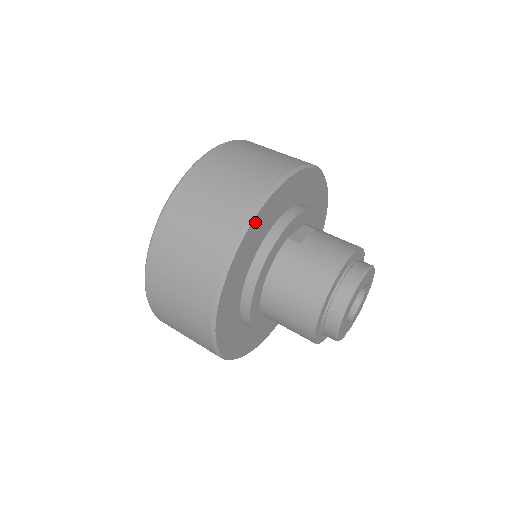
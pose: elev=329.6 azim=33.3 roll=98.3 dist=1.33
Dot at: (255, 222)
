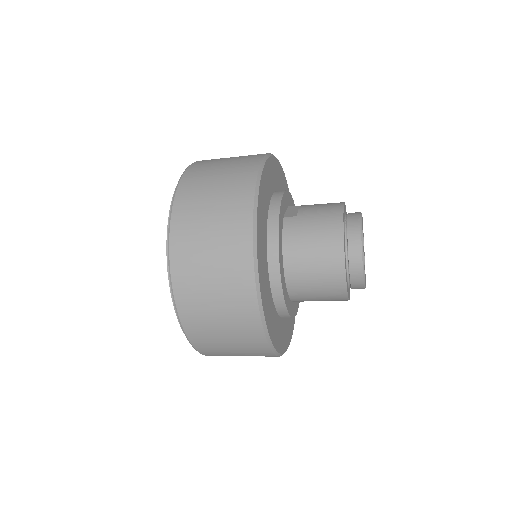
Dot at: (259, 202)
